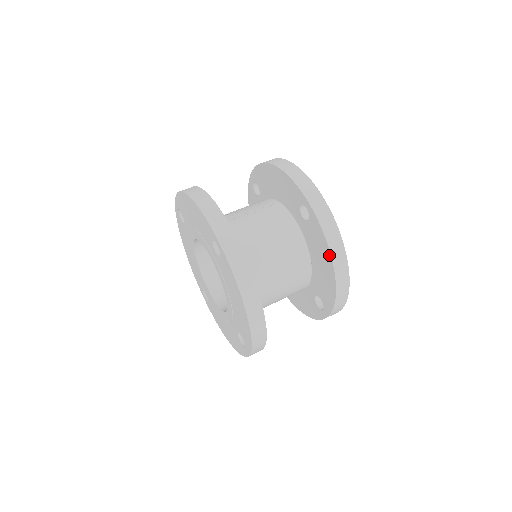
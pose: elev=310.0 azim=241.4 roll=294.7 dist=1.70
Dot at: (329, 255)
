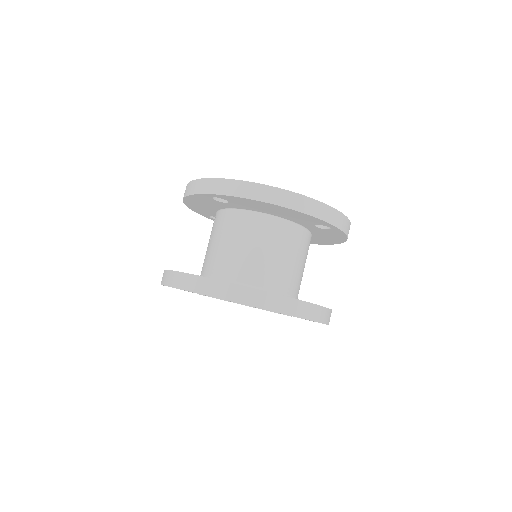
Dot at: (258, 202)
